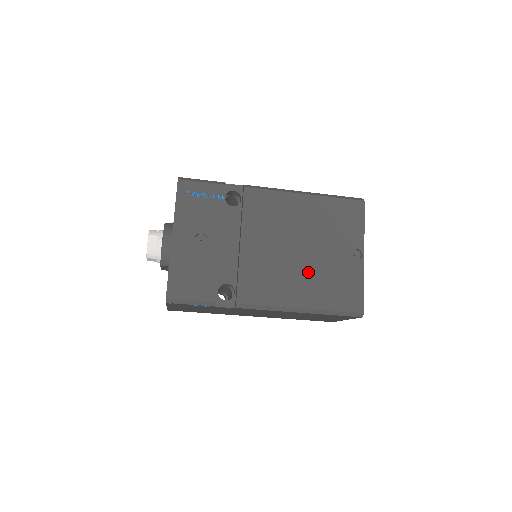
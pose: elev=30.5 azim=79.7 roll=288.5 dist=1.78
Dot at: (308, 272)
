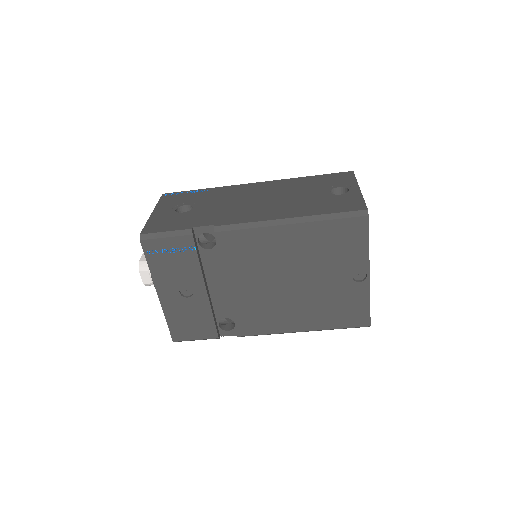
Dot at: (305, 301)
